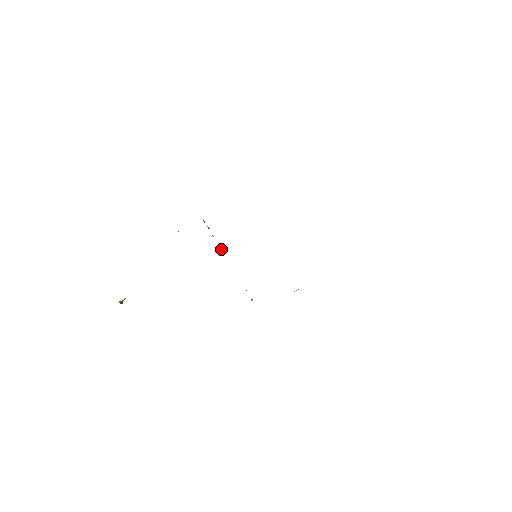
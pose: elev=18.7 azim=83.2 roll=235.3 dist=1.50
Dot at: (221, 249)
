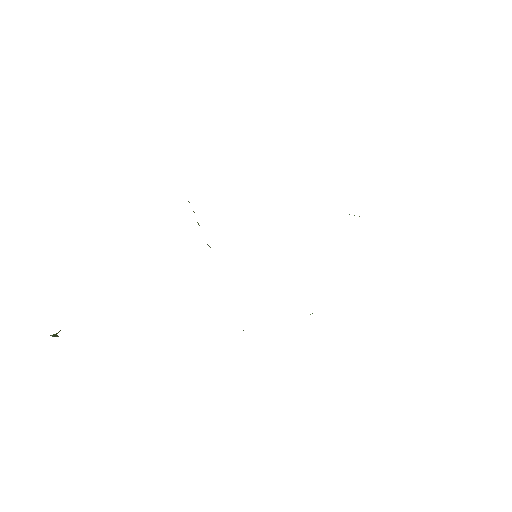
Dot at: (208, 245)
